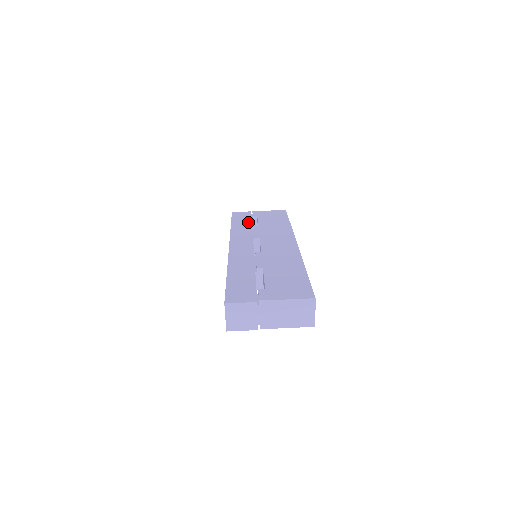
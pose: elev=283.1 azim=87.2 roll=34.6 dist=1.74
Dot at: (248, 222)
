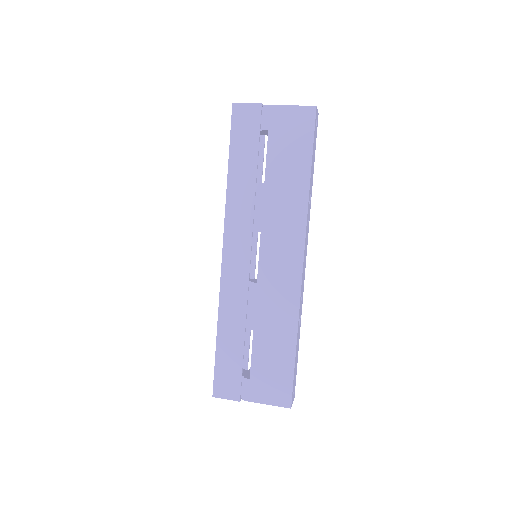
Dot at: (245, 340)
